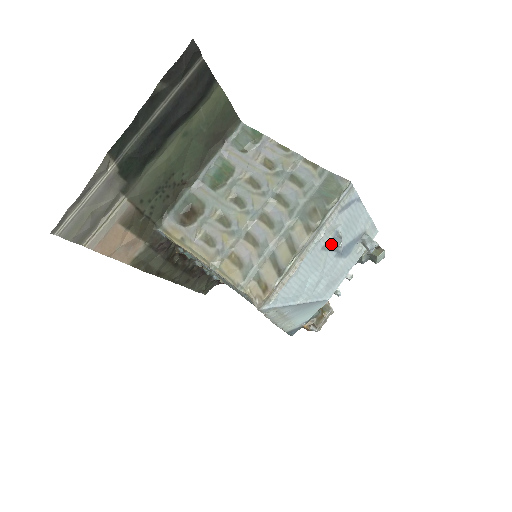
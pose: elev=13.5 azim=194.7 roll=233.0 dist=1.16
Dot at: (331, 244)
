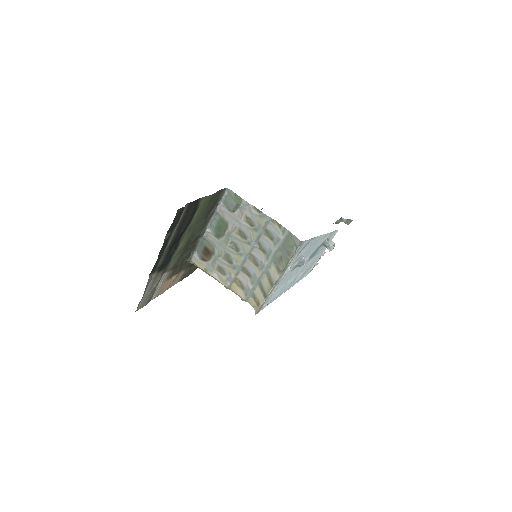
Dot at: (298, 265)
